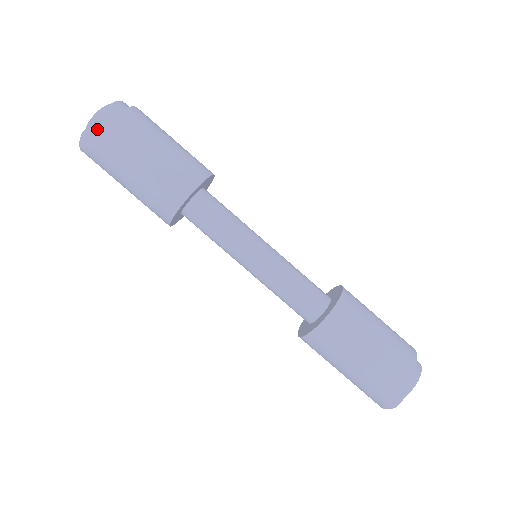
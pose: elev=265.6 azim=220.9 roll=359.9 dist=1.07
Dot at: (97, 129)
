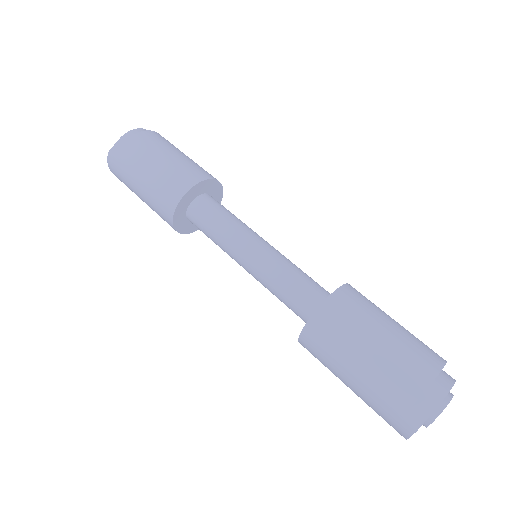
Dot at: (120, 147)
